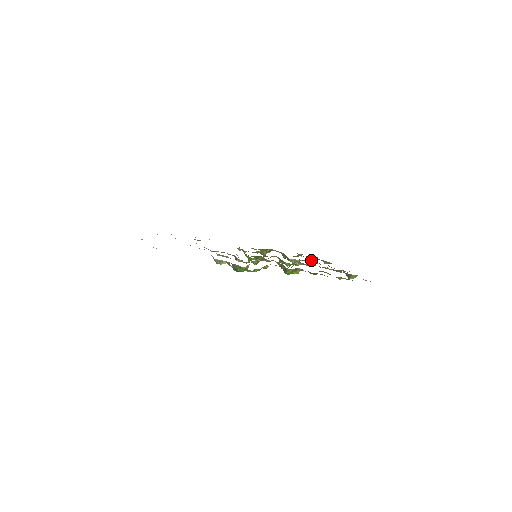
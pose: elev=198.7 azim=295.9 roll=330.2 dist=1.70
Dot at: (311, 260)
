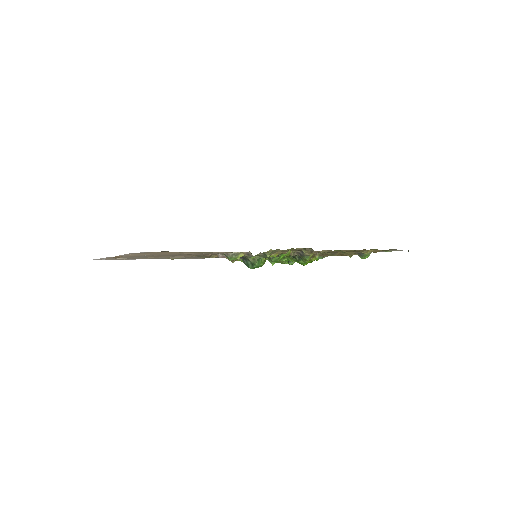
Dot at: occluded
